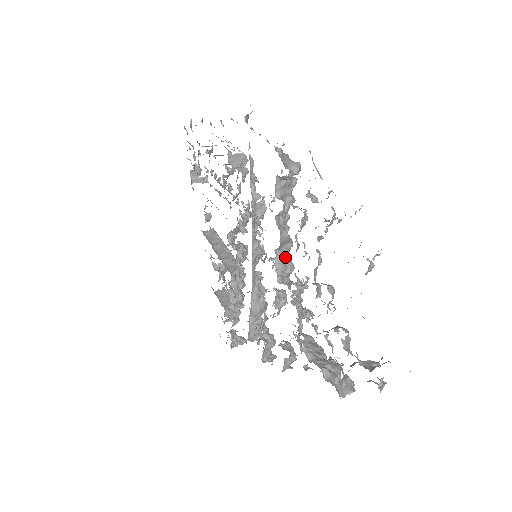
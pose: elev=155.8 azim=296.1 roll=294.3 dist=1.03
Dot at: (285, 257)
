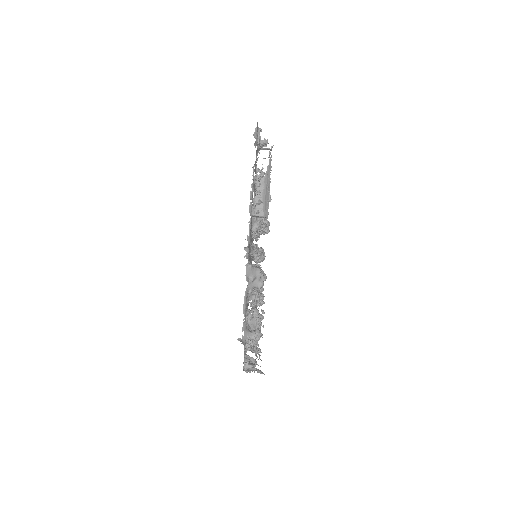
Dot at: occluded
